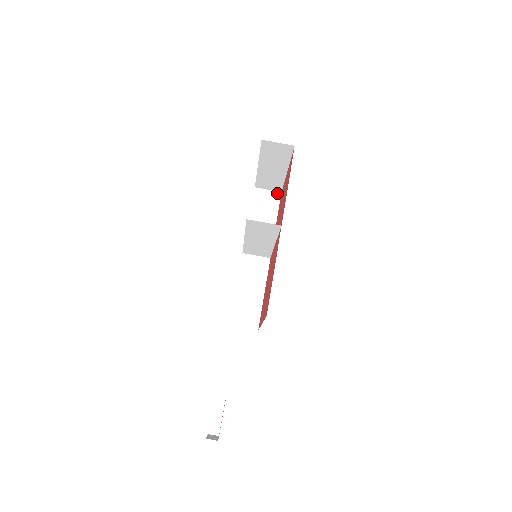
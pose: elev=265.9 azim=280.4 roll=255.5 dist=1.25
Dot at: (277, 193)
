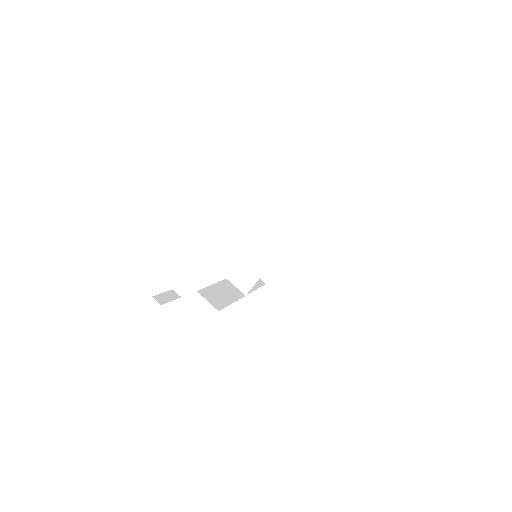
Dot at: (263, 282)
